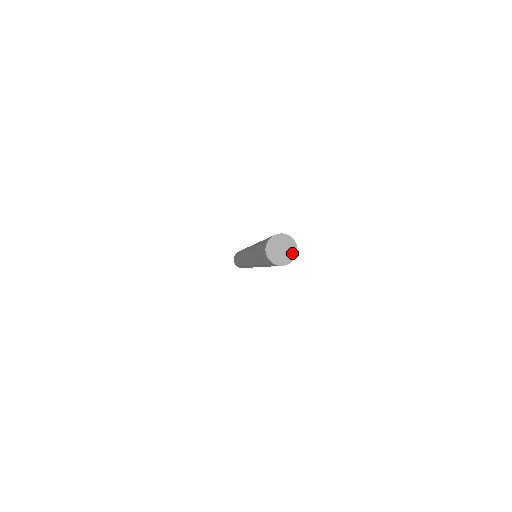
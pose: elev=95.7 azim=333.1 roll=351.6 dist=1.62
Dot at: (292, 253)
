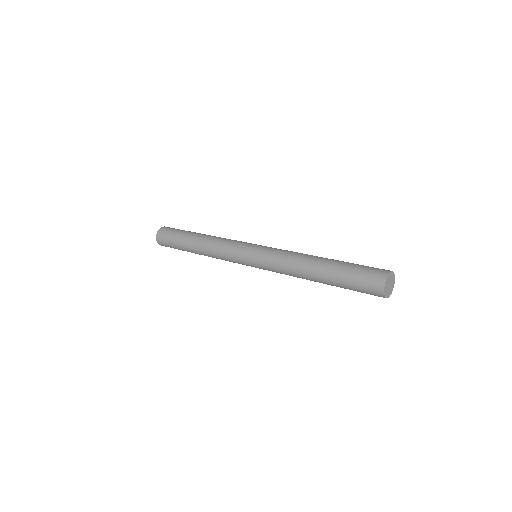
Dot at: (392, 288)
